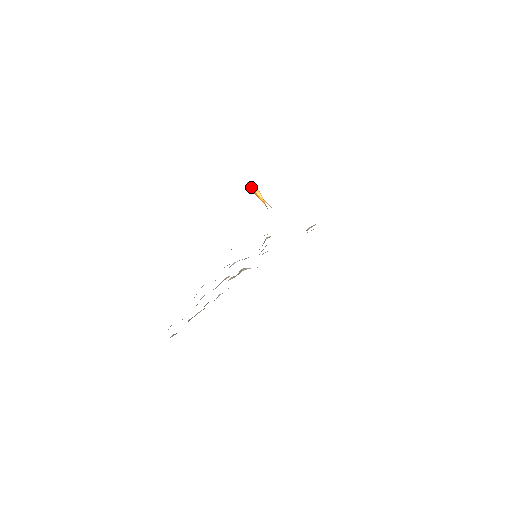
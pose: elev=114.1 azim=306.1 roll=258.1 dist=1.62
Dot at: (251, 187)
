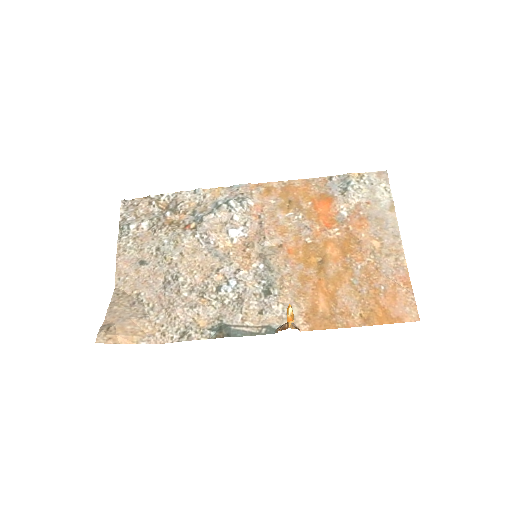
Dot at: (288, 320)
